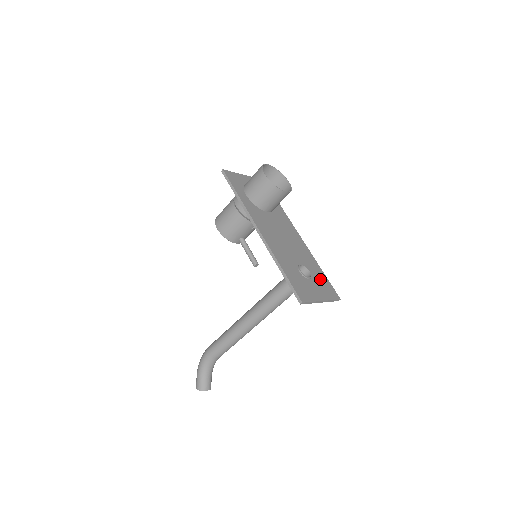
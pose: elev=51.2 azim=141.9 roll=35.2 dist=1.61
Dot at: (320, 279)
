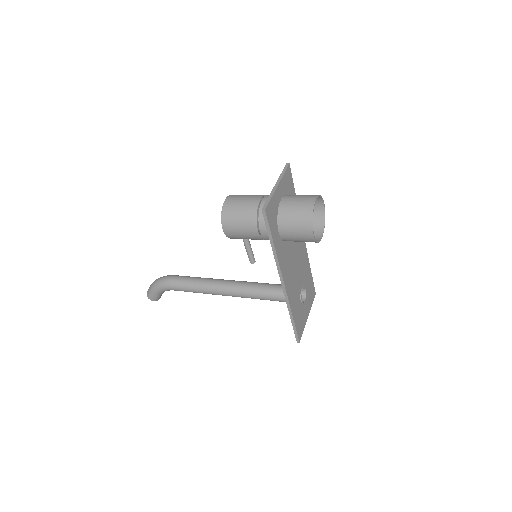
Dot at: (309, 288)
